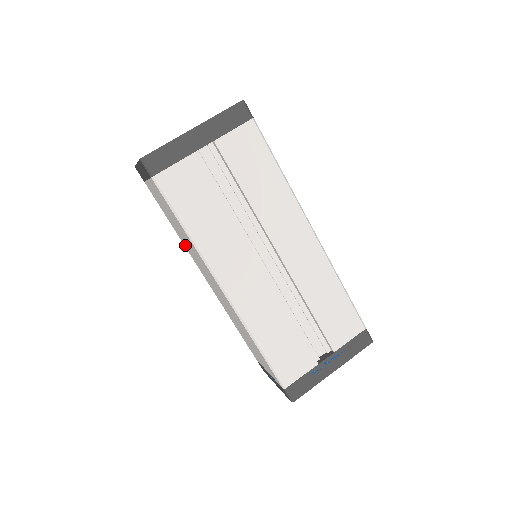
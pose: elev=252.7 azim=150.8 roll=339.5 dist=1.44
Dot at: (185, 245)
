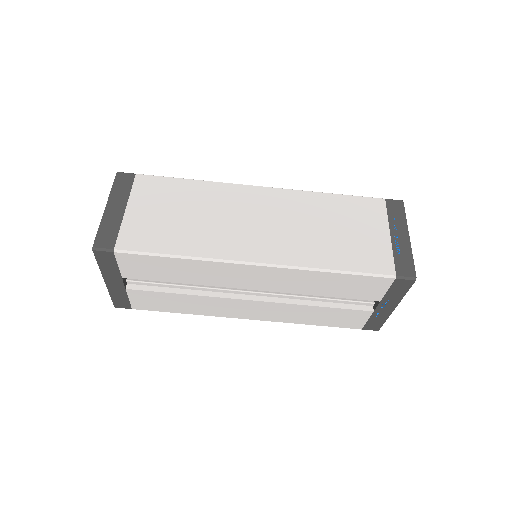
Dot at: occluded
